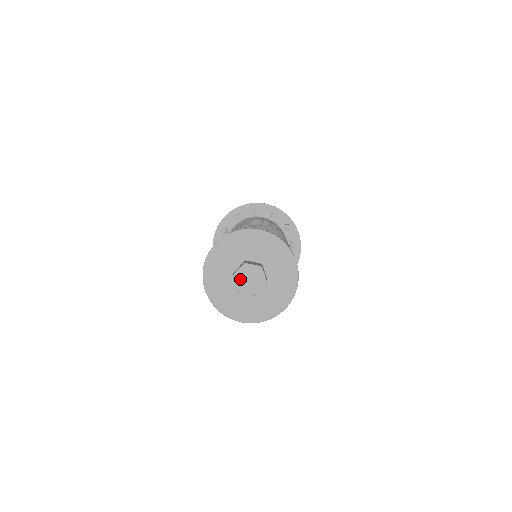
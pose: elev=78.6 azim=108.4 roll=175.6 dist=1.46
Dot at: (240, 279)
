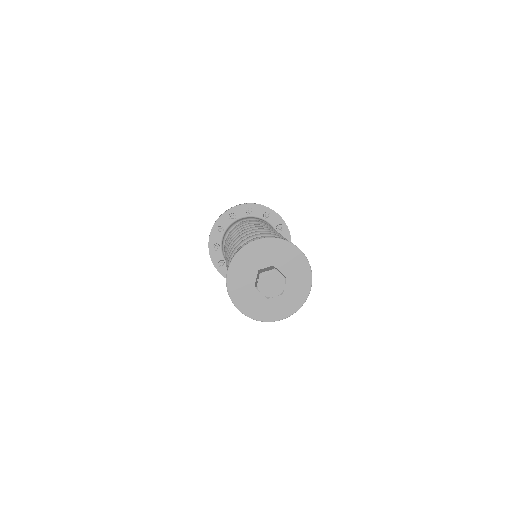
Dot at: (264, 279)
